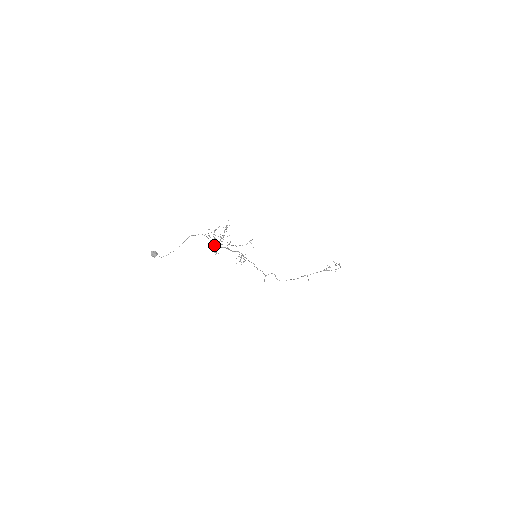
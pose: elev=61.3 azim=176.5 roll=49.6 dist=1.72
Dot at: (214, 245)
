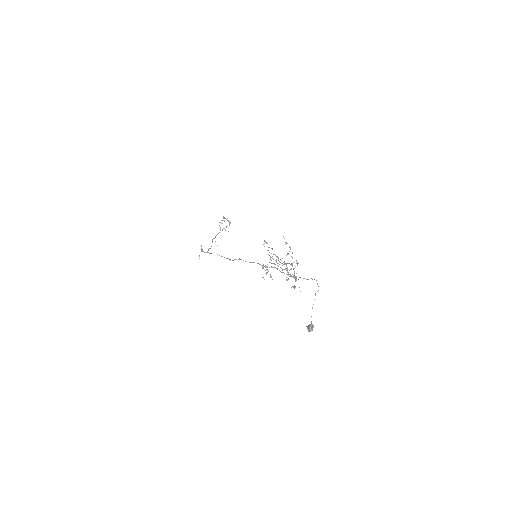
Dot at: (288, 275)
